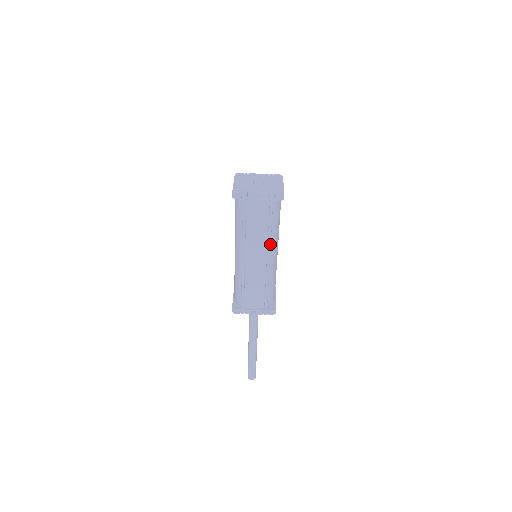
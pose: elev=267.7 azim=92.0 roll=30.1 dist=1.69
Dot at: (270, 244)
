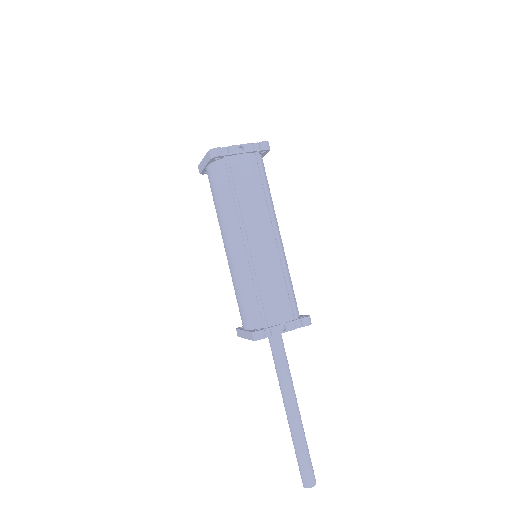
Dot at: (273, 213)
